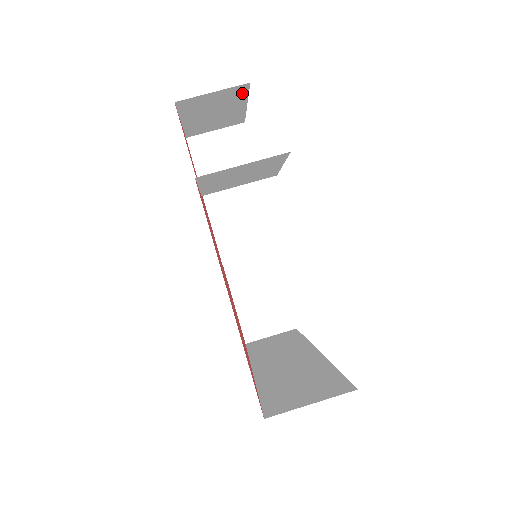
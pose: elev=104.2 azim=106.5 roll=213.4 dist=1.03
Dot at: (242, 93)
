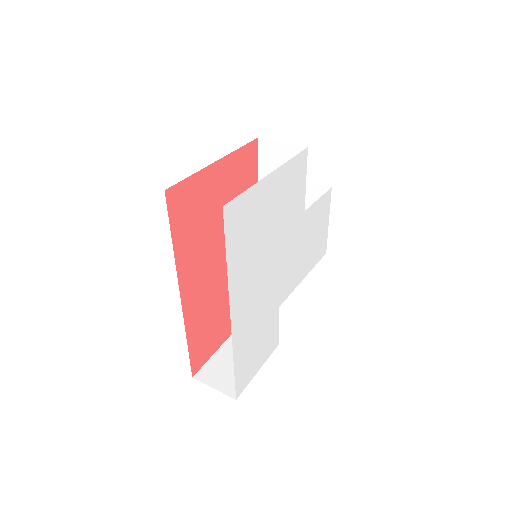
Dot at: occluded
